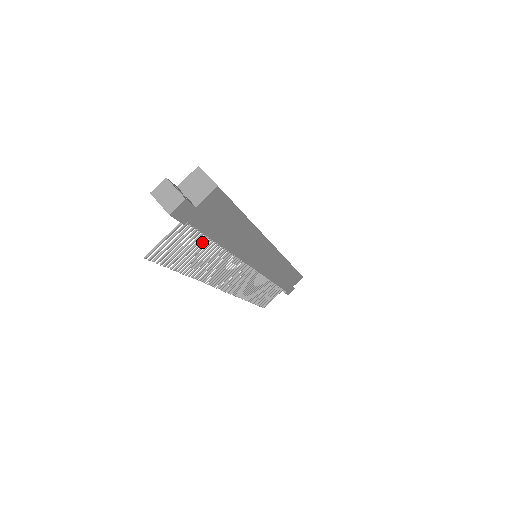
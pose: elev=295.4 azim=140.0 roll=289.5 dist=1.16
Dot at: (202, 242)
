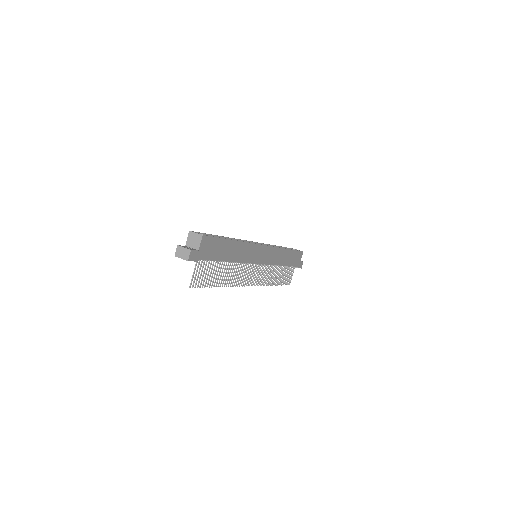
Dot at: (215, 265)
